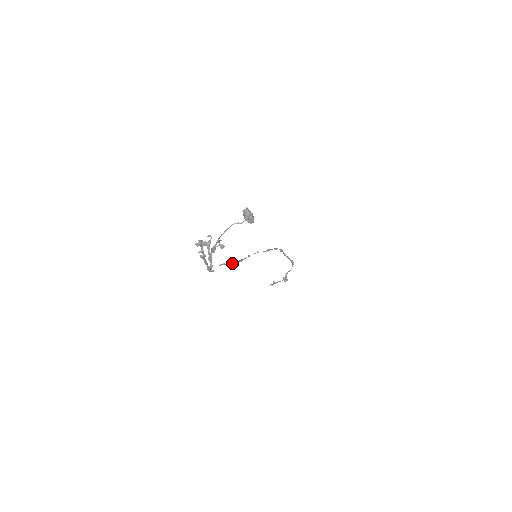
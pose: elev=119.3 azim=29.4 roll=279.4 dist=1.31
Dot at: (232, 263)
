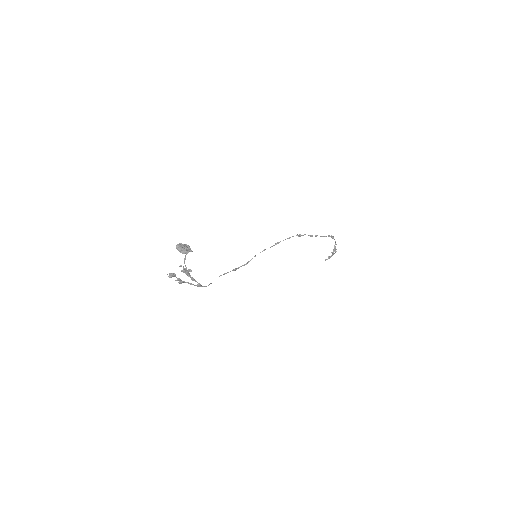
Dot at: (236, 269)
